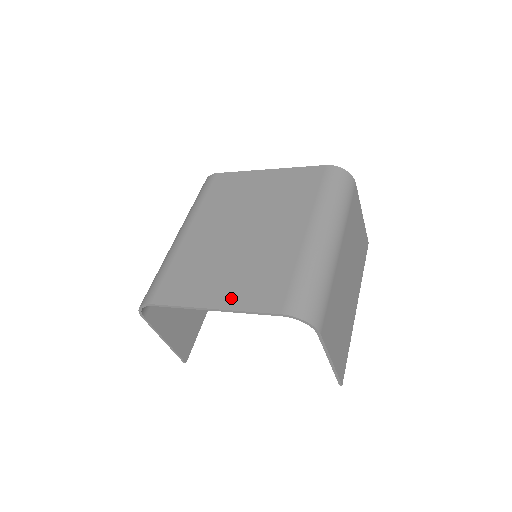
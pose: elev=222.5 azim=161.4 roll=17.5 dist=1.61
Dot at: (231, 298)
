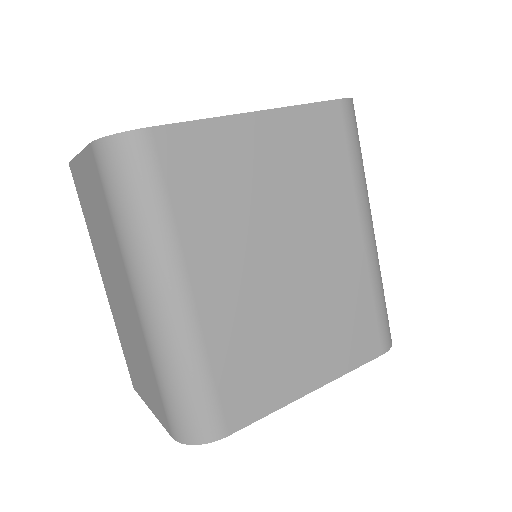
Dot at: (328, 366)
